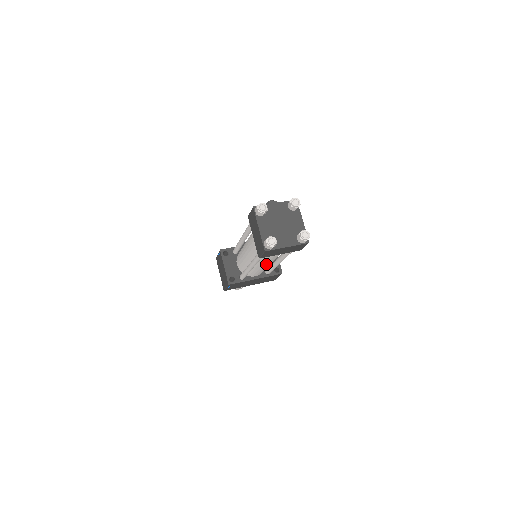
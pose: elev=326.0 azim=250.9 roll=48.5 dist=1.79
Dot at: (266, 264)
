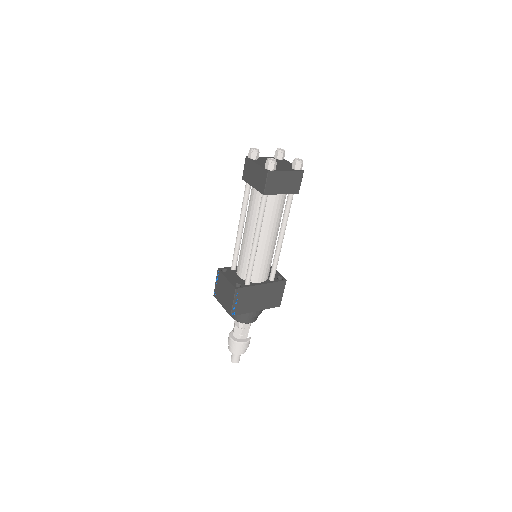
Dot at: (269, 238)
